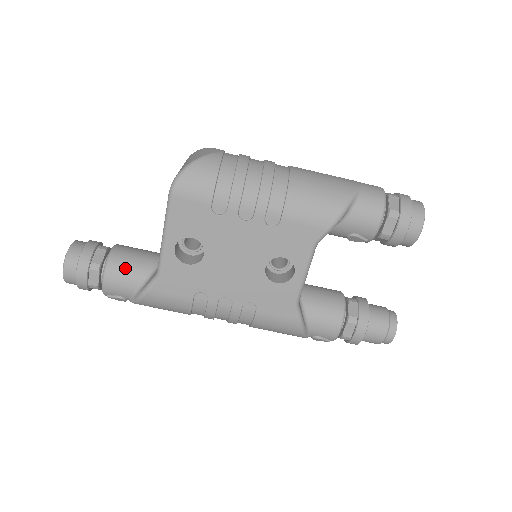
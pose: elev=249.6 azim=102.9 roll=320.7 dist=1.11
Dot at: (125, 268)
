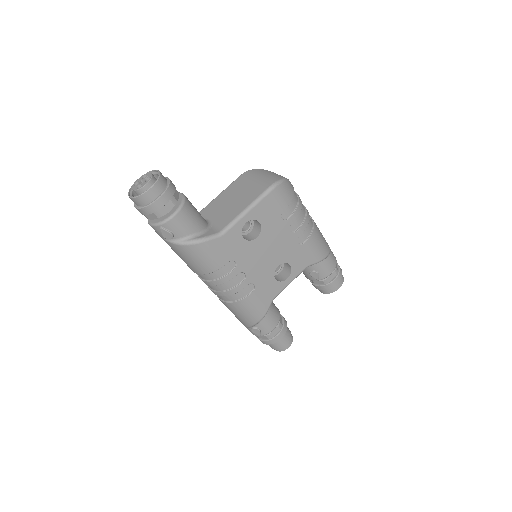
Dot at: (193, 215)
